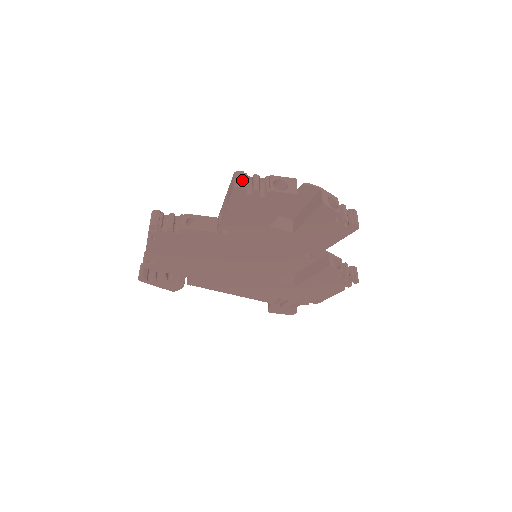
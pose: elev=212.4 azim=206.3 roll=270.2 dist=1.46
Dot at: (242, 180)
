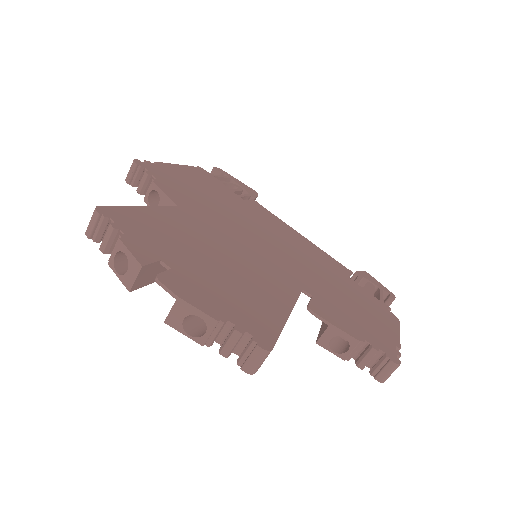
Dot at: (91, 227)
